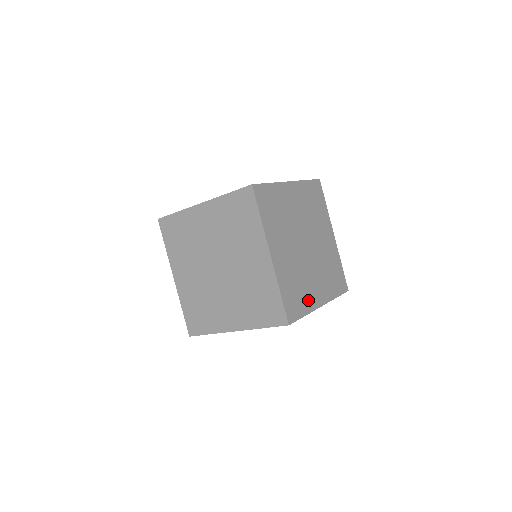
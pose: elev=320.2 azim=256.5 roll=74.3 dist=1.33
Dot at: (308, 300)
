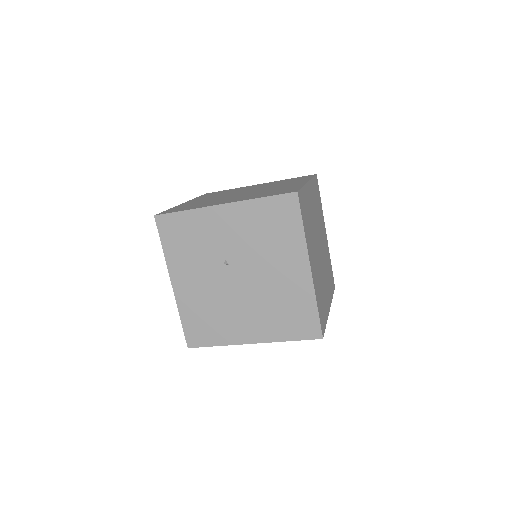
Dot at: occluded
